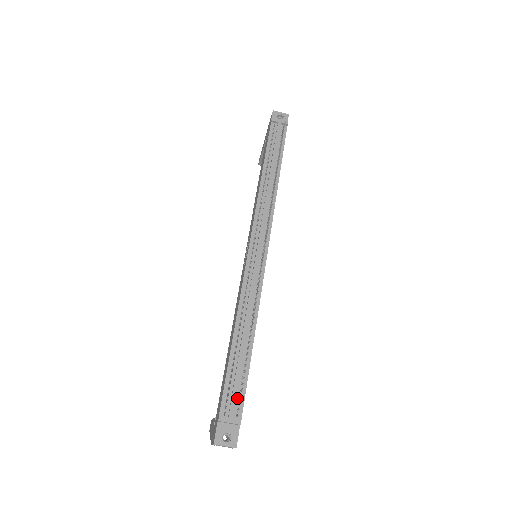
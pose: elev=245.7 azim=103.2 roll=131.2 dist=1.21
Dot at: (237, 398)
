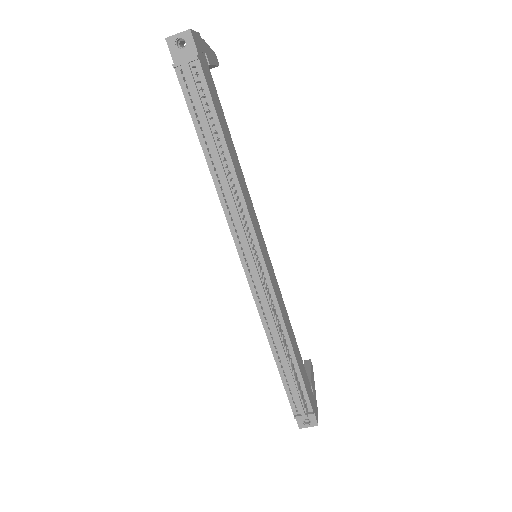
Dot at: occluded
